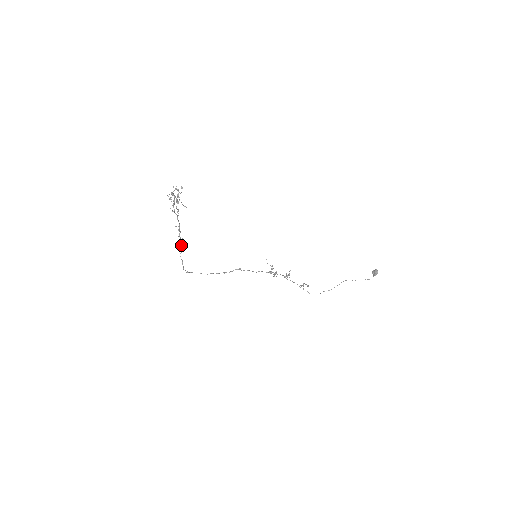
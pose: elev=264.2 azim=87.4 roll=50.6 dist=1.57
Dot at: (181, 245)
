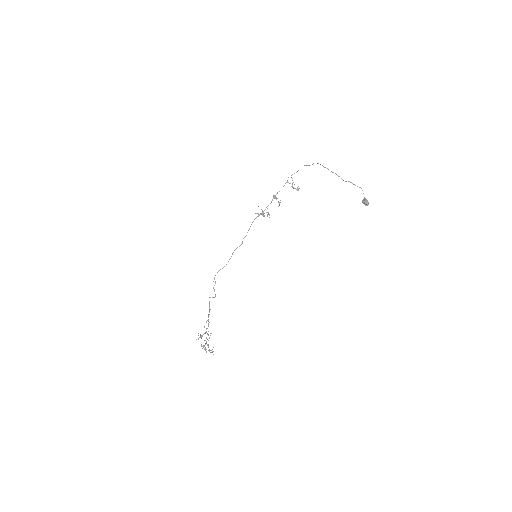
Dot at: (209, 305)
